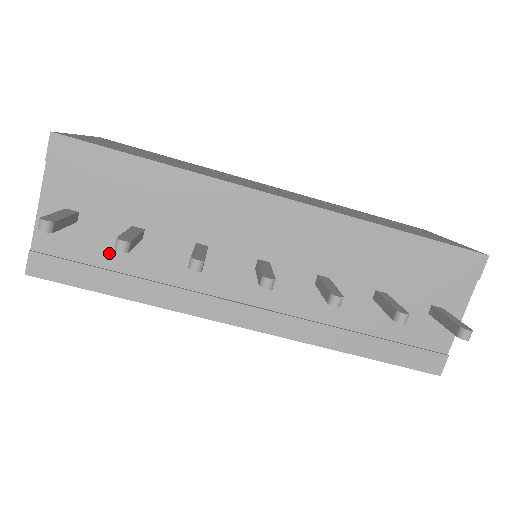
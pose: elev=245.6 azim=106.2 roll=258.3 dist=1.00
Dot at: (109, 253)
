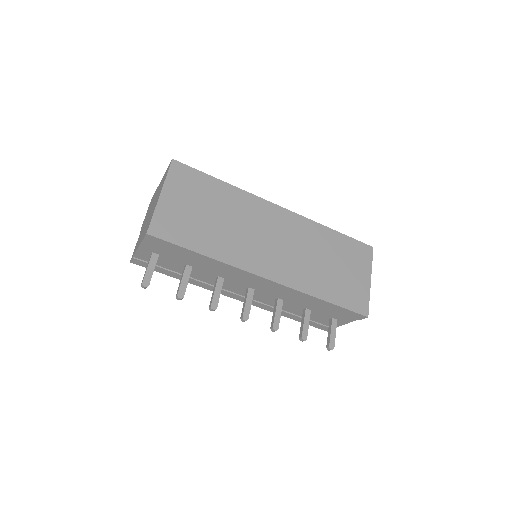
Dot at: (173, 267)
